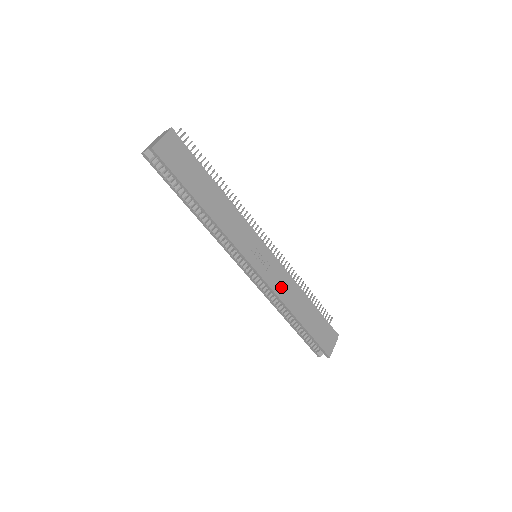
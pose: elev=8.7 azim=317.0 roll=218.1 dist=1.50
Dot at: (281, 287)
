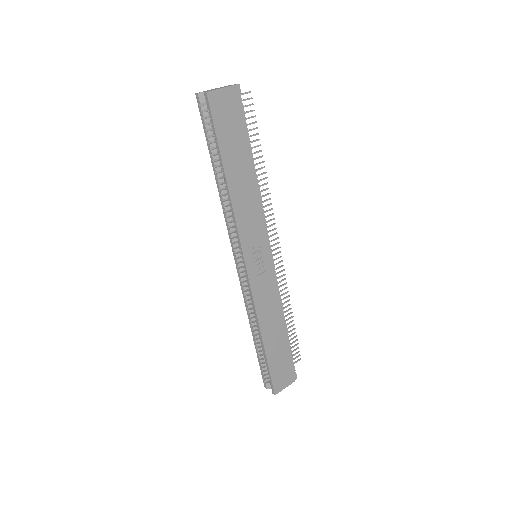
Dot at: (264, 300)
